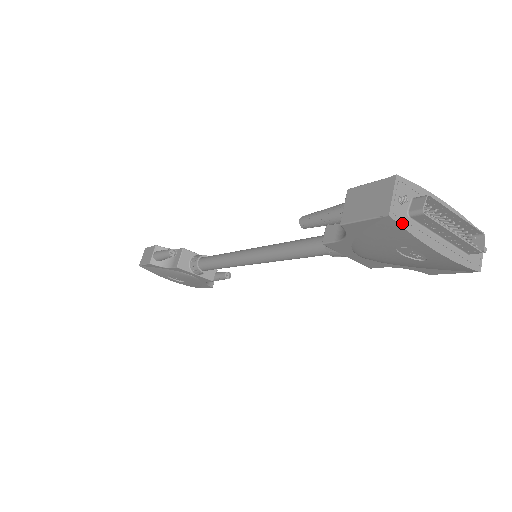
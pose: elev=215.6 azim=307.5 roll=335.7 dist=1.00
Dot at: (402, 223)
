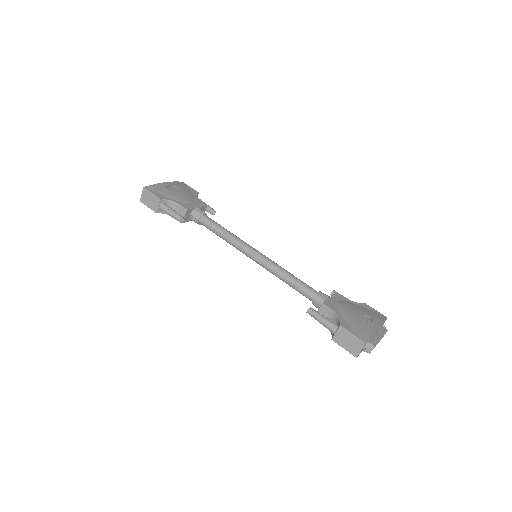
Dot at: occluded
